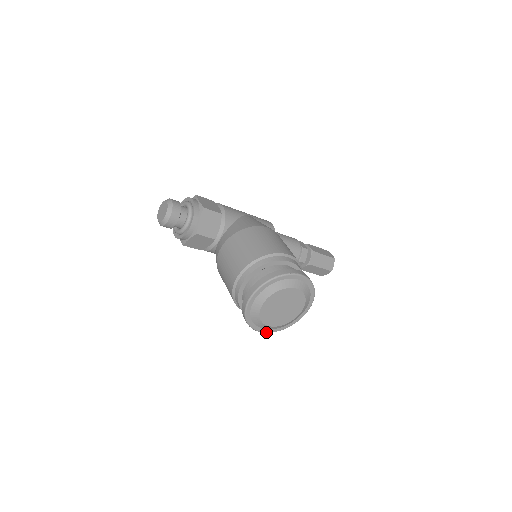
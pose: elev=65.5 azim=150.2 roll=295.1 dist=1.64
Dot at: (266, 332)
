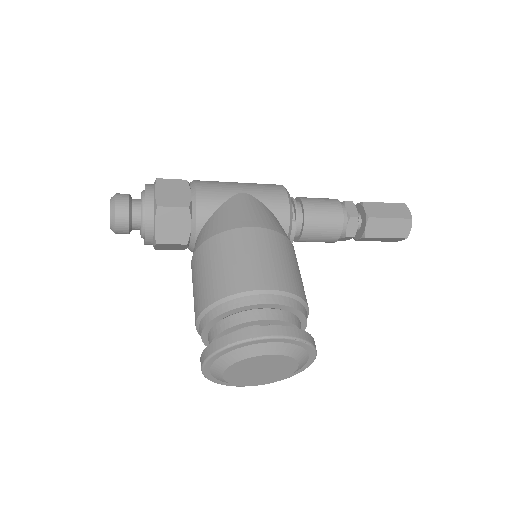
Dot at: occluded
